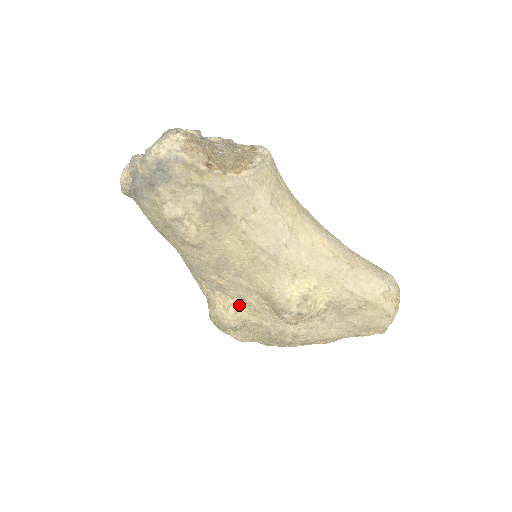
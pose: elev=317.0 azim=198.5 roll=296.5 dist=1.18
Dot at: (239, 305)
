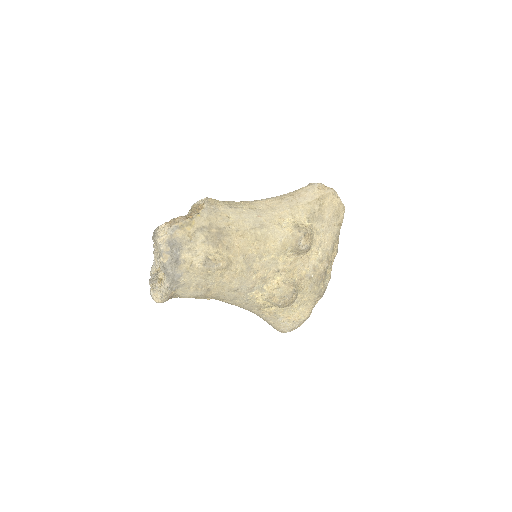
Dot at: (281, 278)
